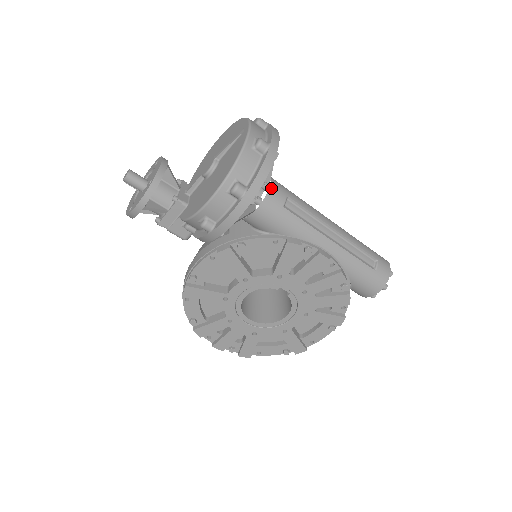
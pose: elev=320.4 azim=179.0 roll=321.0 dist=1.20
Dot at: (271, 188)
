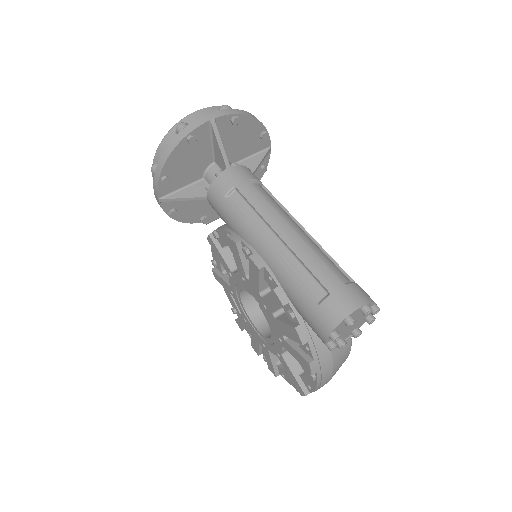
Dot at: (220, 176)
